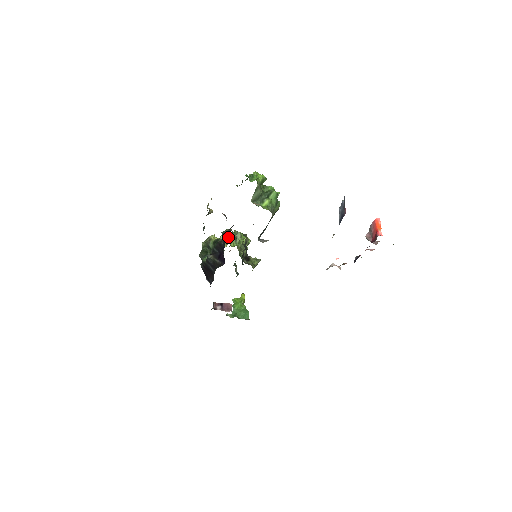
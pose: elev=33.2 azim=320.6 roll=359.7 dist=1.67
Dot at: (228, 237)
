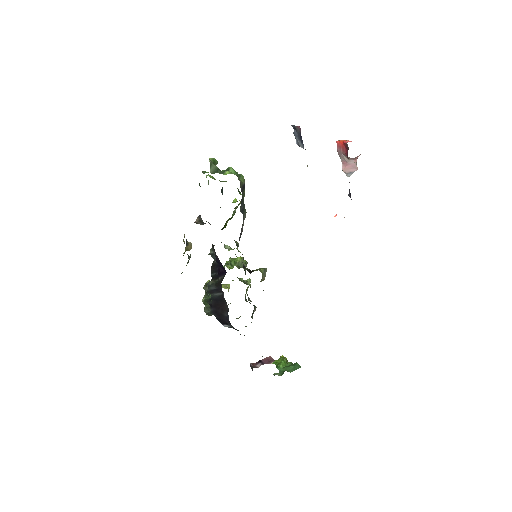
Dot at: occluded
